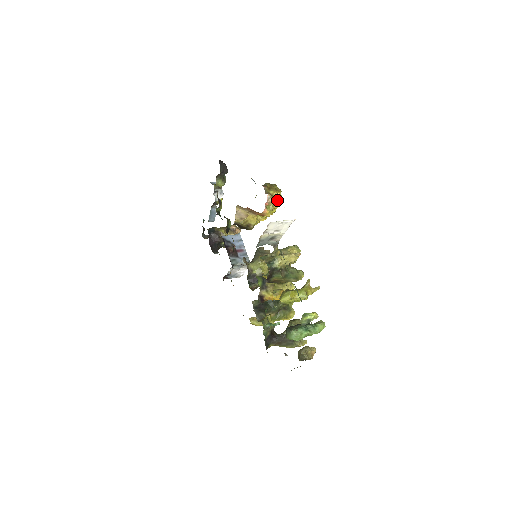
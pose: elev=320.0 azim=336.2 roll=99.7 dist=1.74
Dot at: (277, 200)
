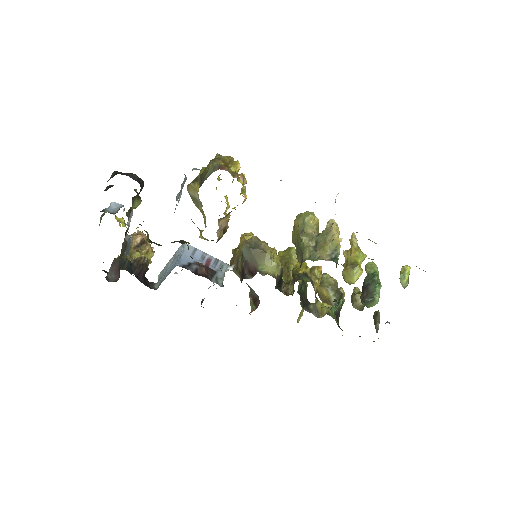
Dot at: occluded
